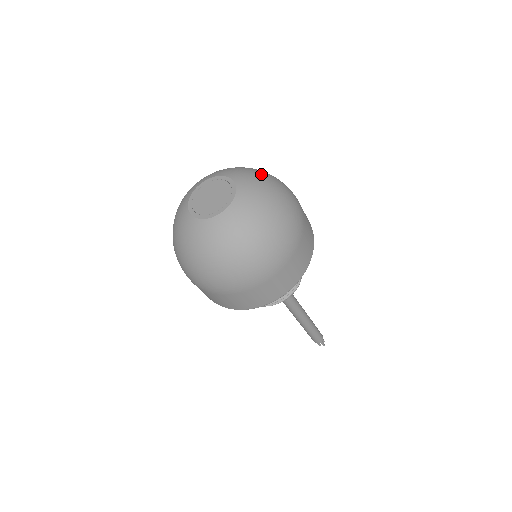
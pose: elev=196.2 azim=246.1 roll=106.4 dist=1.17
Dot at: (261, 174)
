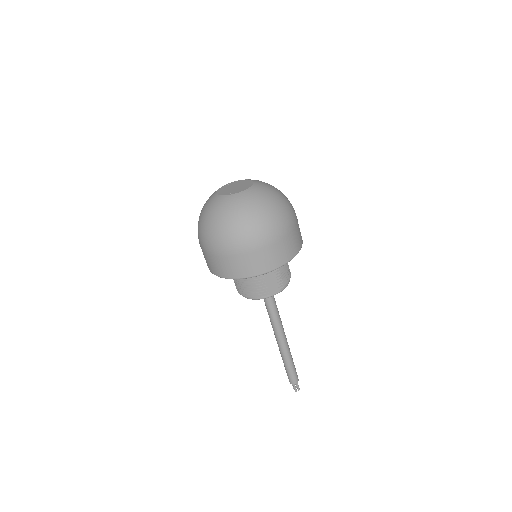
Dot at: (273, 197)
